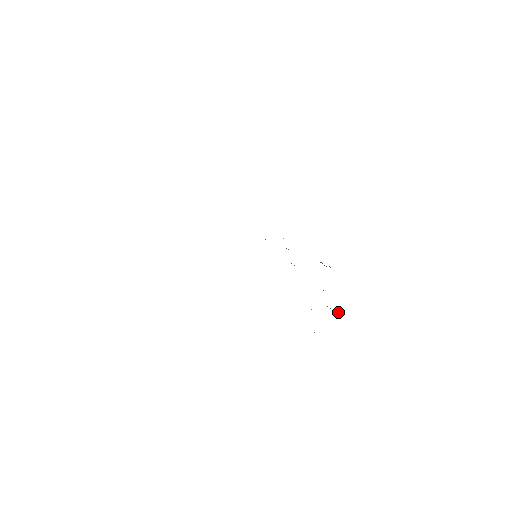
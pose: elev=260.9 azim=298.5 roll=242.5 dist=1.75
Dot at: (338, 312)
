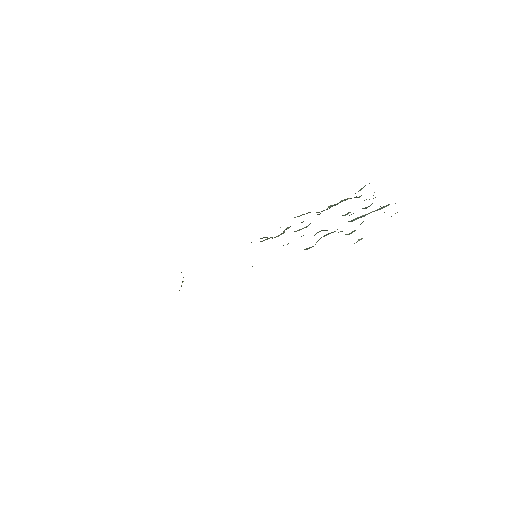
Dot at: (376, 210)
